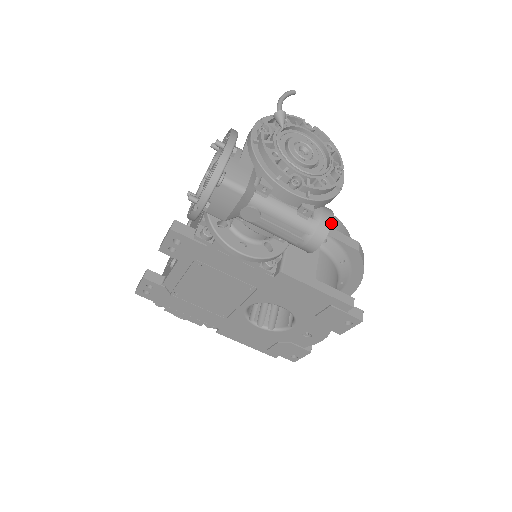
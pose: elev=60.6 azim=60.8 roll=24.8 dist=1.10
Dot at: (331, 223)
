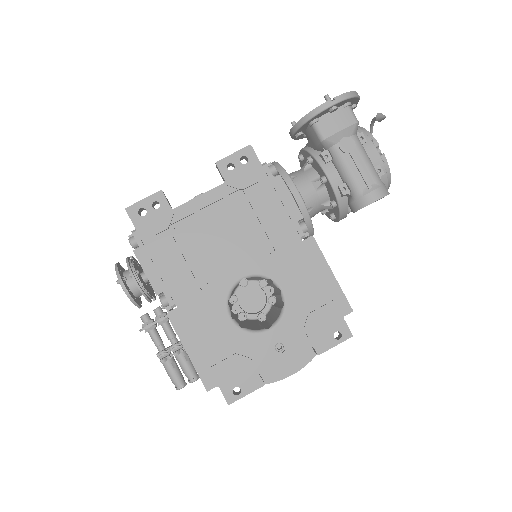
Dot at: (389, 193)
